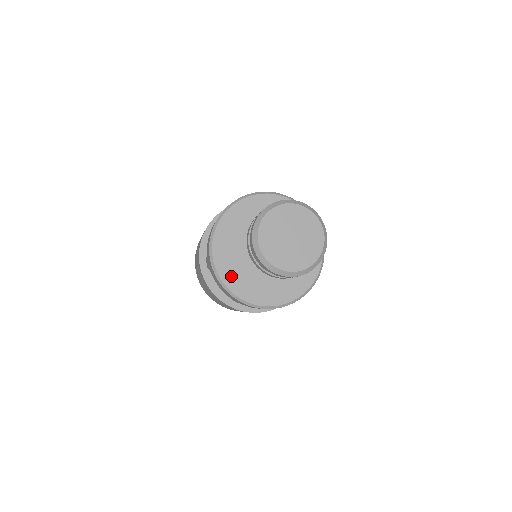
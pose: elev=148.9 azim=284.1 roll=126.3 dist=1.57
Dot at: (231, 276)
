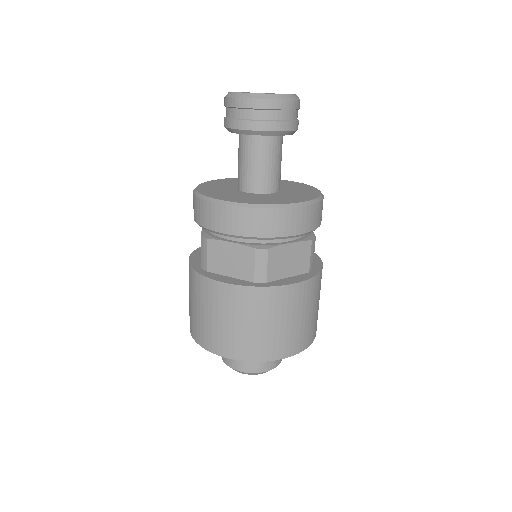
Dot at: (208, 188)
